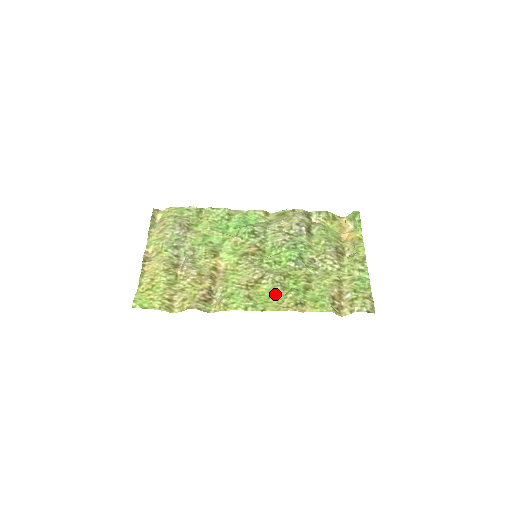
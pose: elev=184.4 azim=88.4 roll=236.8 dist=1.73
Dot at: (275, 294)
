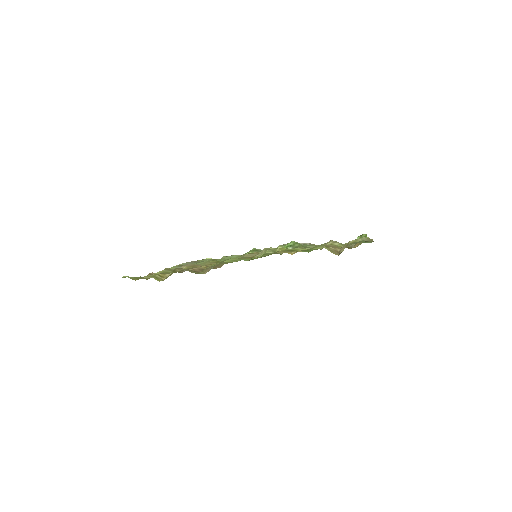
Dot at: (266, 254)
